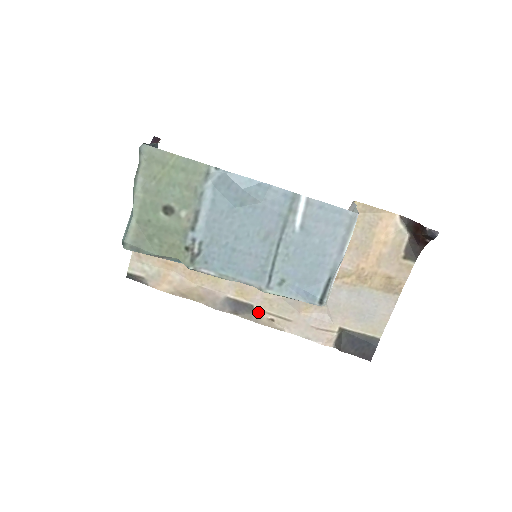
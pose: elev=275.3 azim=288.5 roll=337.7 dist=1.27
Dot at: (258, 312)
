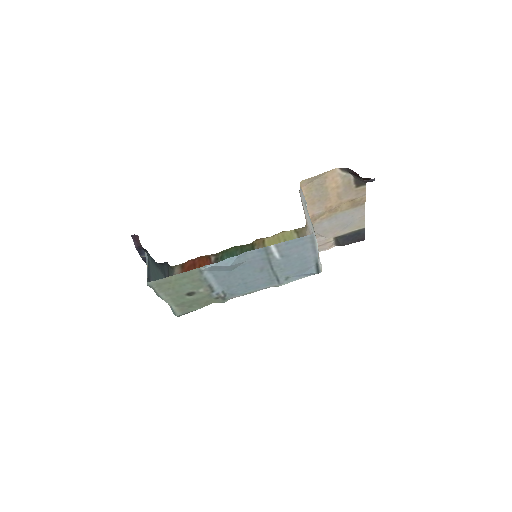
Dot at: occluded
